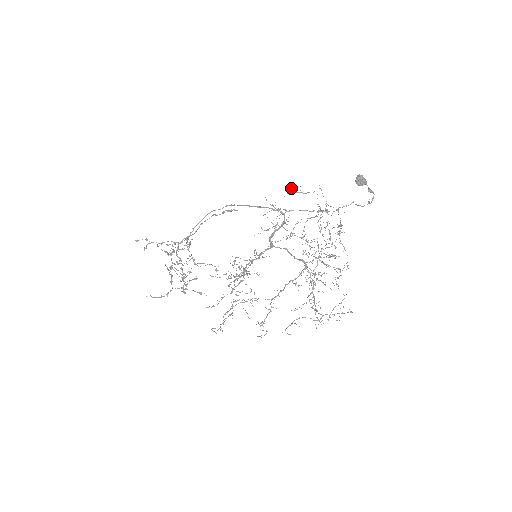
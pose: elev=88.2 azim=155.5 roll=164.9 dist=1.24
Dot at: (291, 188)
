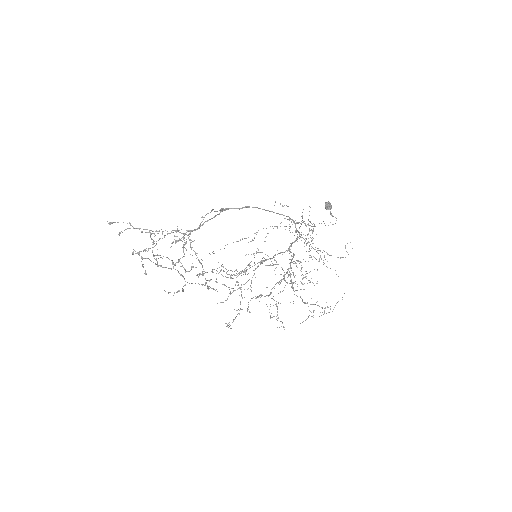
Dot at: occluded
